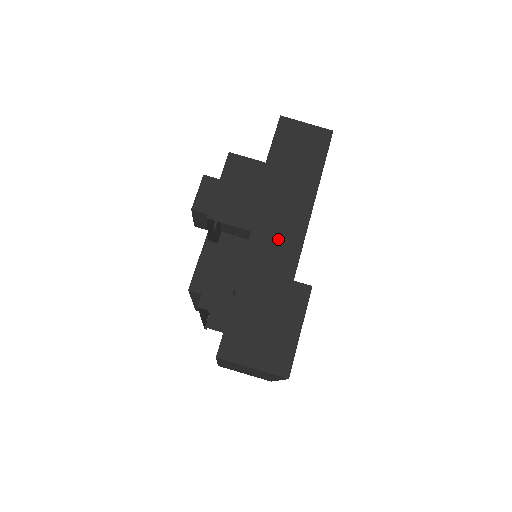
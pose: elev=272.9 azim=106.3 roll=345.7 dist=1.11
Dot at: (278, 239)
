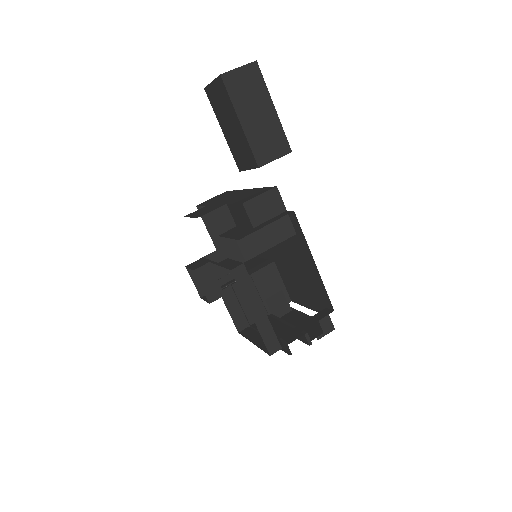
Dot at: (243, 195)
